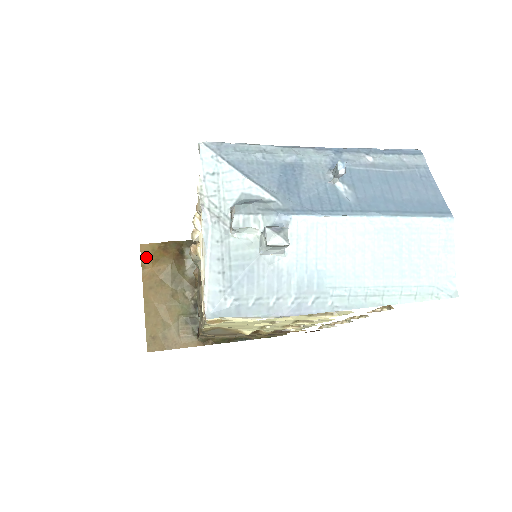
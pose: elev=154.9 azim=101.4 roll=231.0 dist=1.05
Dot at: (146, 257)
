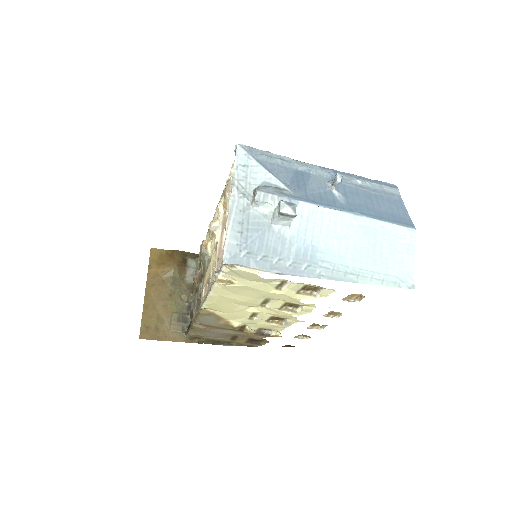
Dot at: (154, 259)
